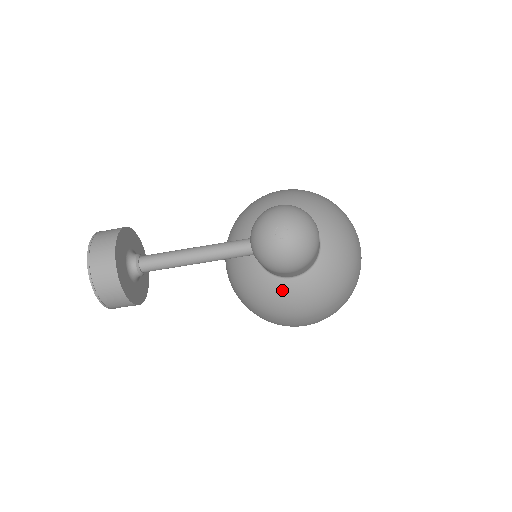
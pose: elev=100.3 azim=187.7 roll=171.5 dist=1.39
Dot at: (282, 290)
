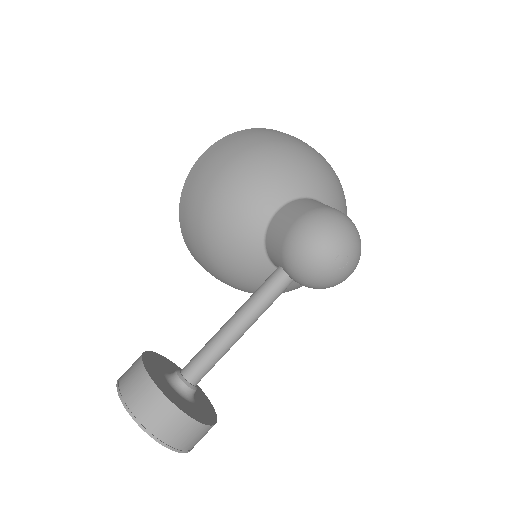
Dot at: occluded
